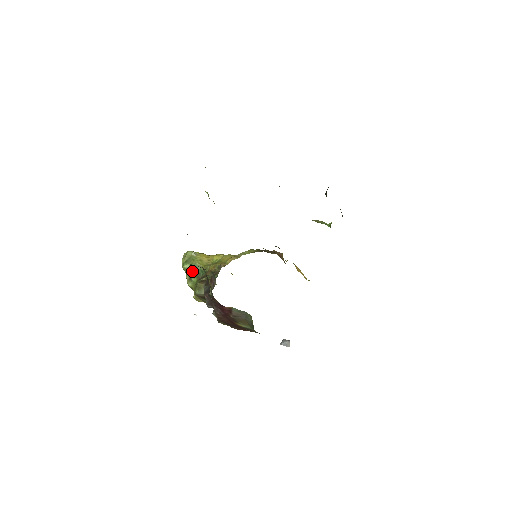
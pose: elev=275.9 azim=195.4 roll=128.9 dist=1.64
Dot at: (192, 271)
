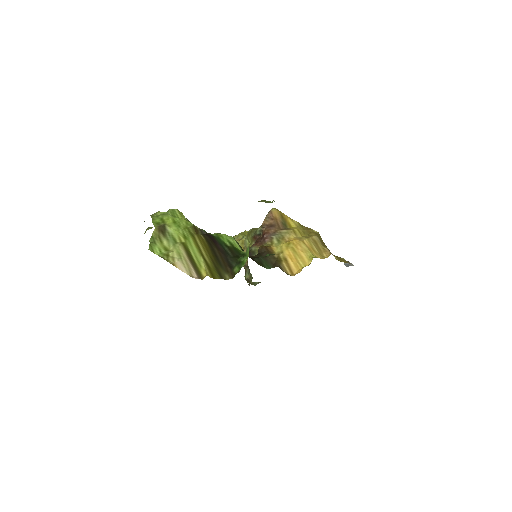
Dot at: occluded
